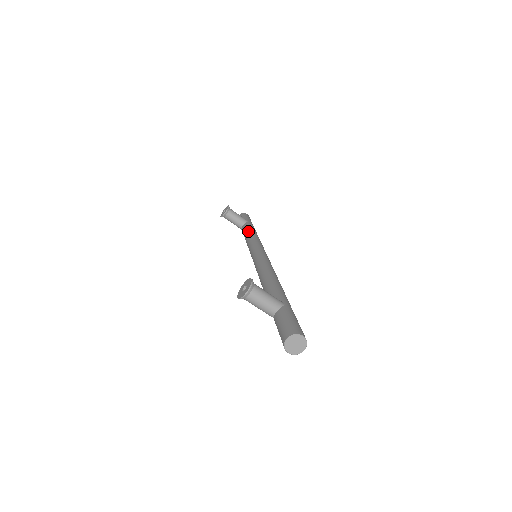
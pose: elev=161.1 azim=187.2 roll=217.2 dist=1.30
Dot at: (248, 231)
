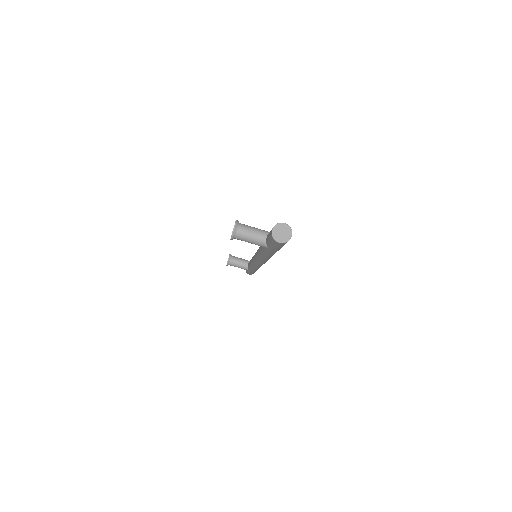
Dot at: occluded
